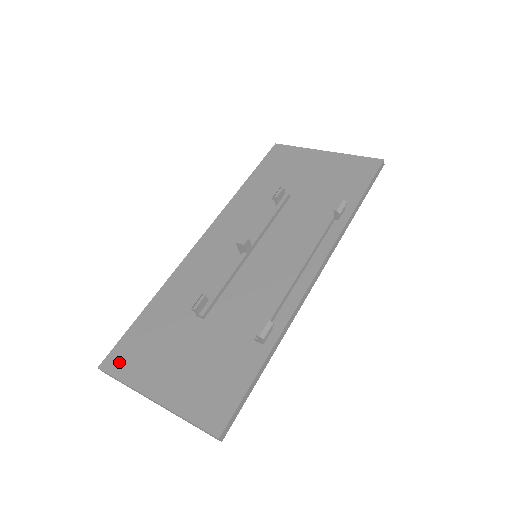
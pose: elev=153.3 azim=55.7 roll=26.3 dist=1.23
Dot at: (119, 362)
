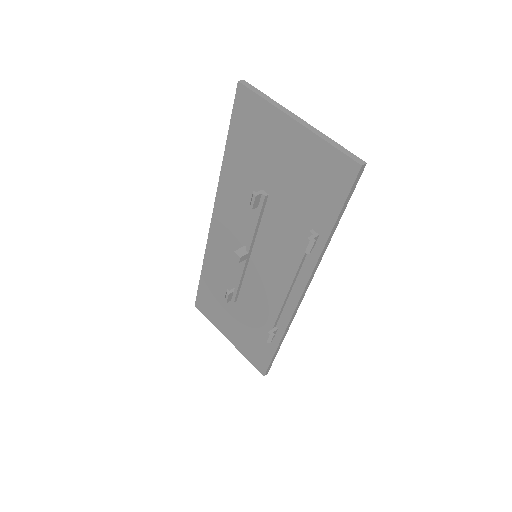
Dot at: (203, 308)
